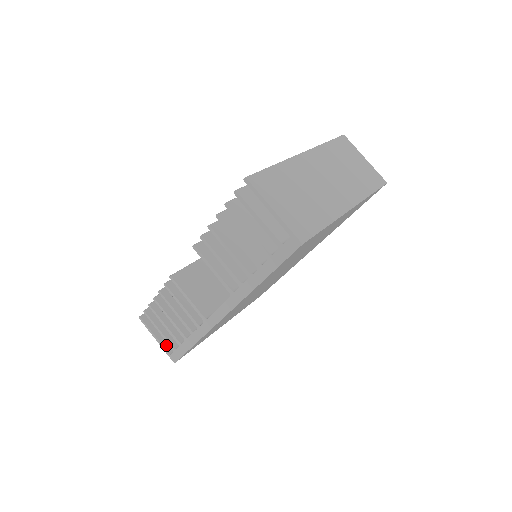
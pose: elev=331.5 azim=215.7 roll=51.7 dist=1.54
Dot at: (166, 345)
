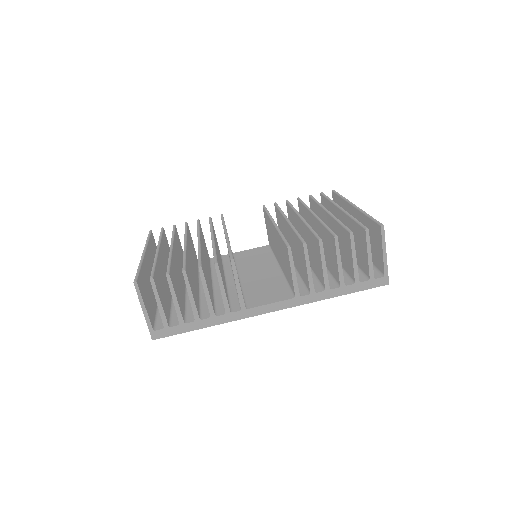
Dot at: (150, 319)
